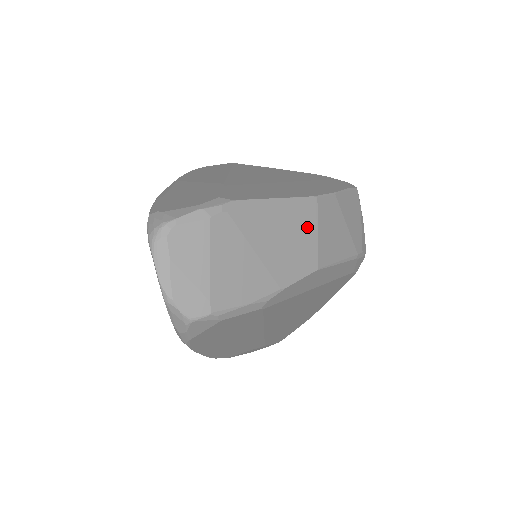
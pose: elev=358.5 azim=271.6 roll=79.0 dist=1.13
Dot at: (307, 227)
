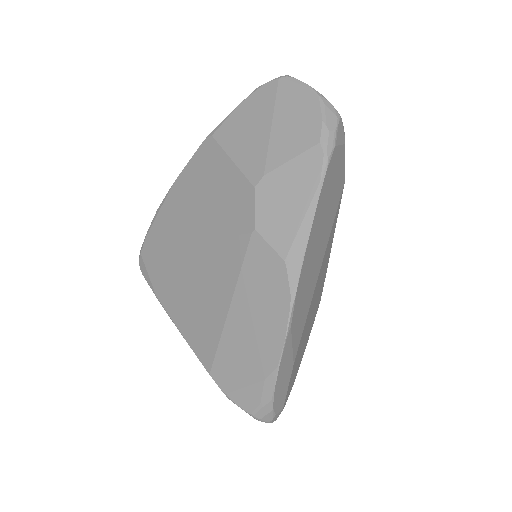
Dot at: occluded
